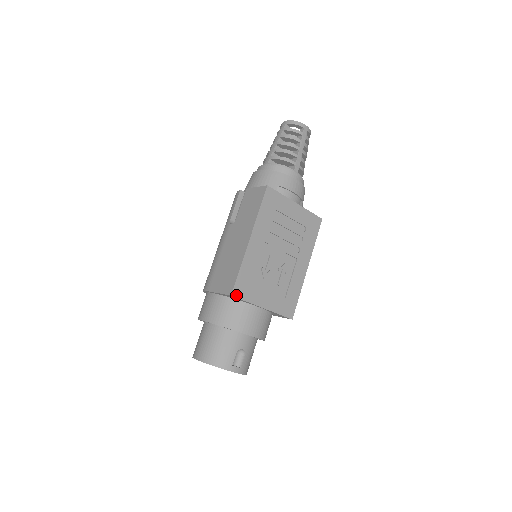
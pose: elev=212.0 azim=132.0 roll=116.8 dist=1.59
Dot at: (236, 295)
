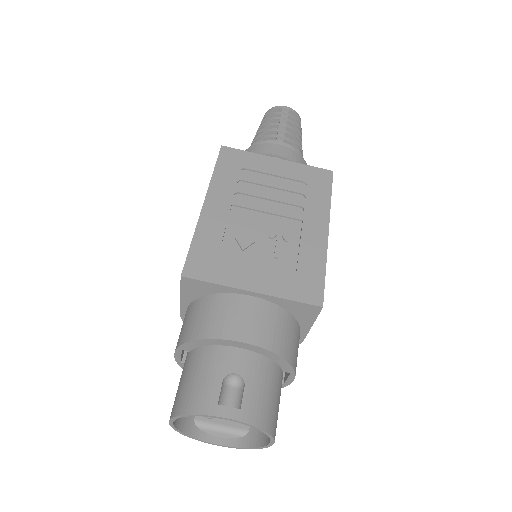
Dot at: (191, 275)
